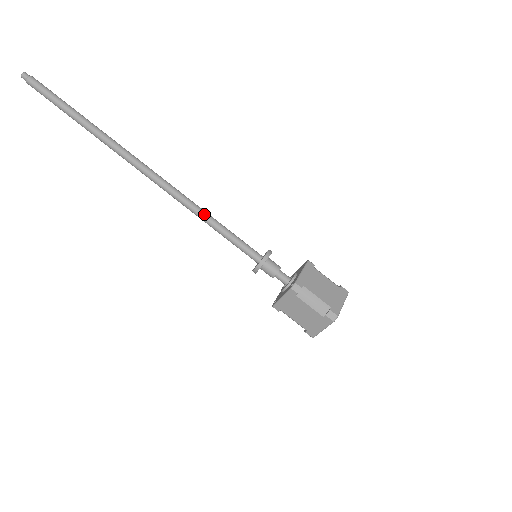
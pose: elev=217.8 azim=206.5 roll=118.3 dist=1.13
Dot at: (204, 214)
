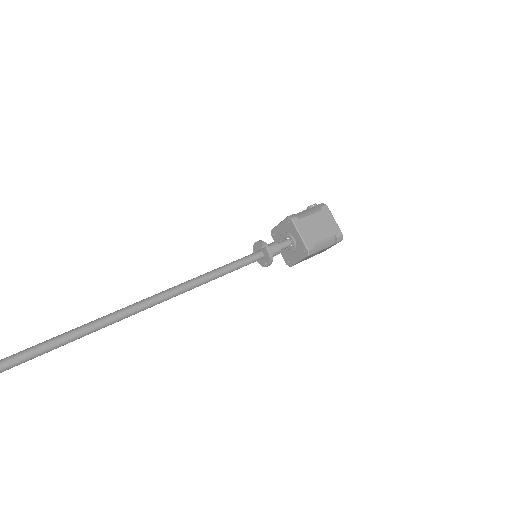
Dot at: (202, 281)
